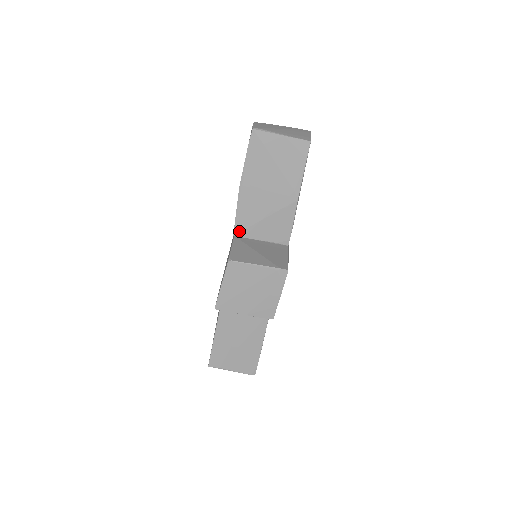
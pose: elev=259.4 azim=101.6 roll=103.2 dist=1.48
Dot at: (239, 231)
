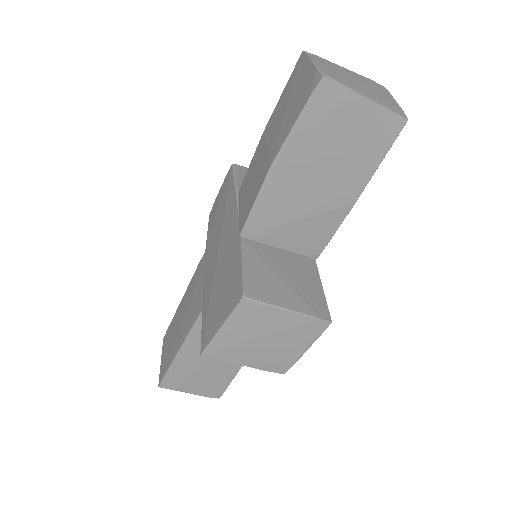
Dot at: (250, 231)
